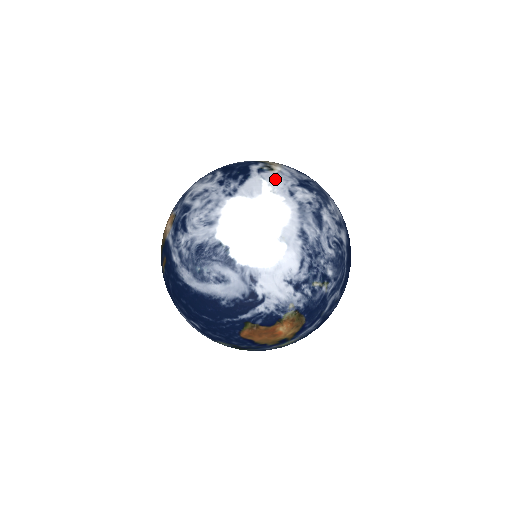
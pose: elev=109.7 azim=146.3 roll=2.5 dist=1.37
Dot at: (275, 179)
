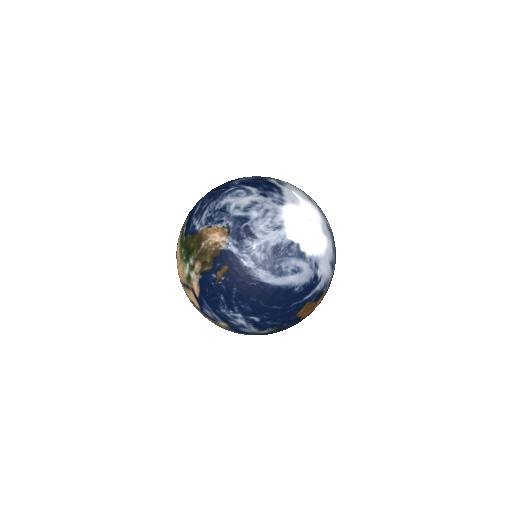
Dot at: (295, 189)
